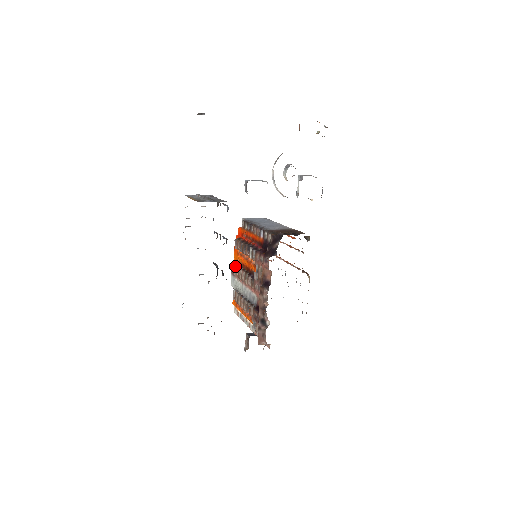
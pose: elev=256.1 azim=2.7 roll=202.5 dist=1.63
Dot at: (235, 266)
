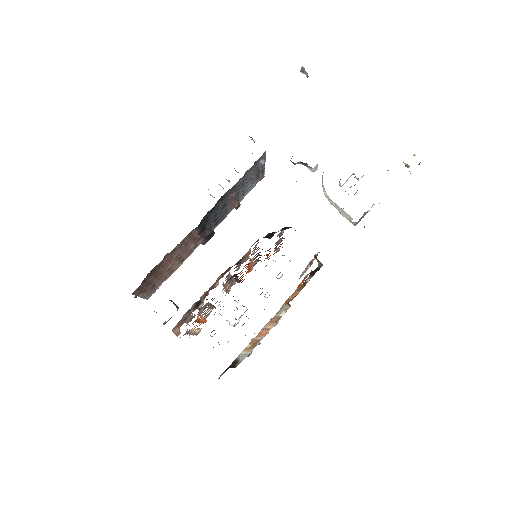
Dot at: occluded
